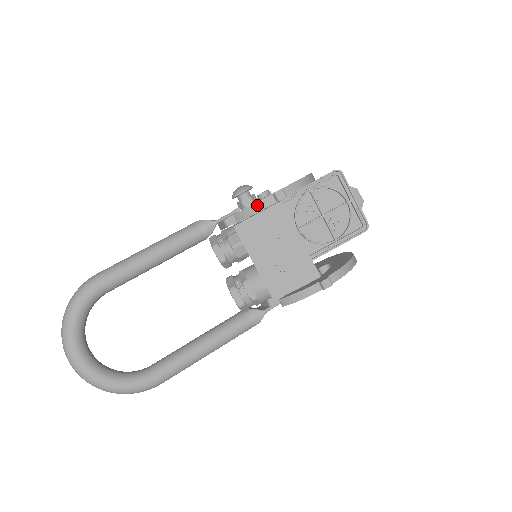
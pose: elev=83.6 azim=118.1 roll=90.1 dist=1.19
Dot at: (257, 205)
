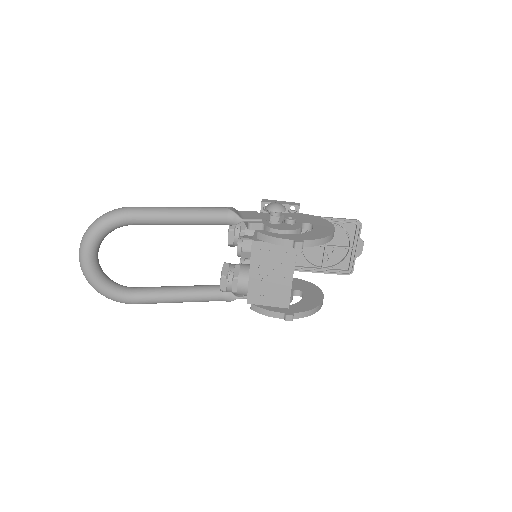
Dot at: (278, 240)
